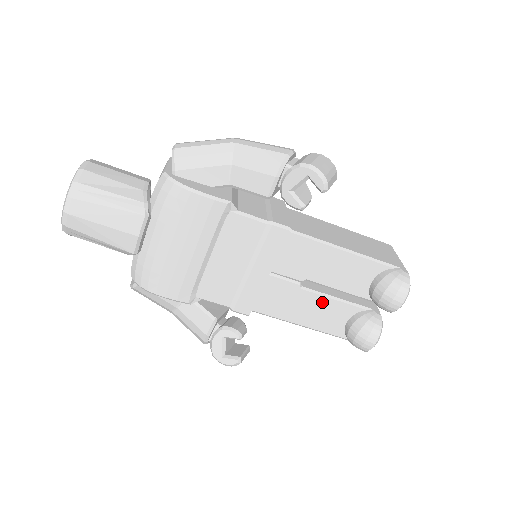
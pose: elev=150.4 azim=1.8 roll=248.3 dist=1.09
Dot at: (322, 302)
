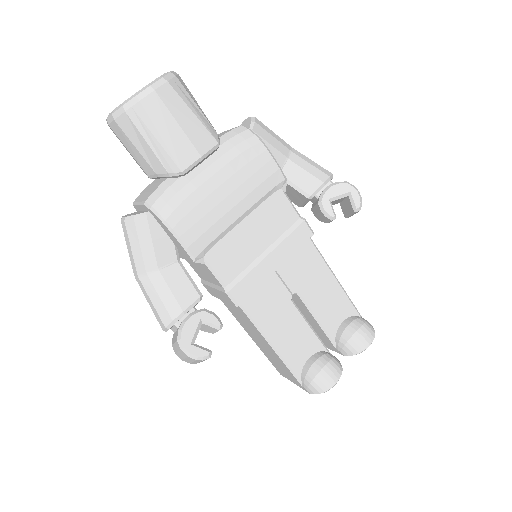
Dot at: (300, 325)
